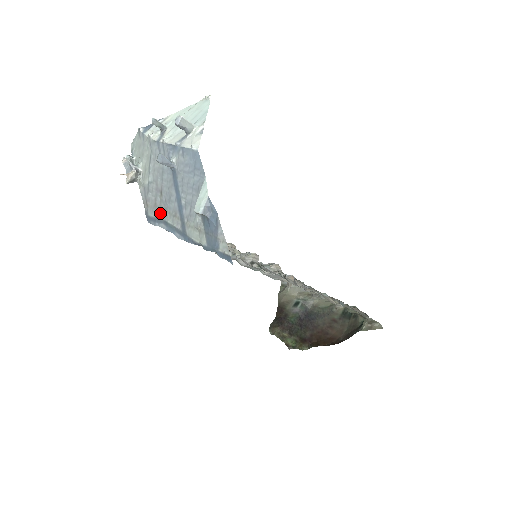
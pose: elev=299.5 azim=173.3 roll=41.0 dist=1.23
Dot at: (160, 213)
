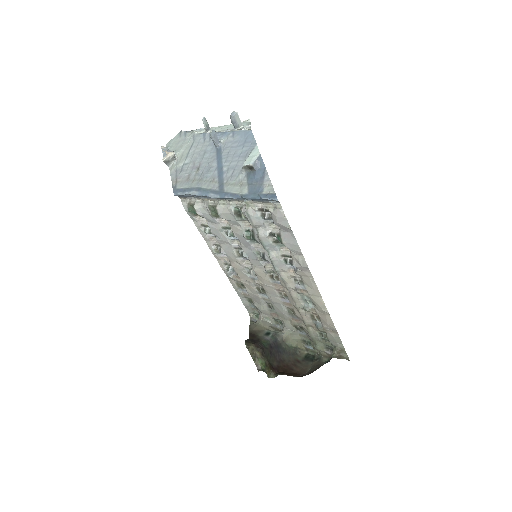
Dot at: (193, 184)
